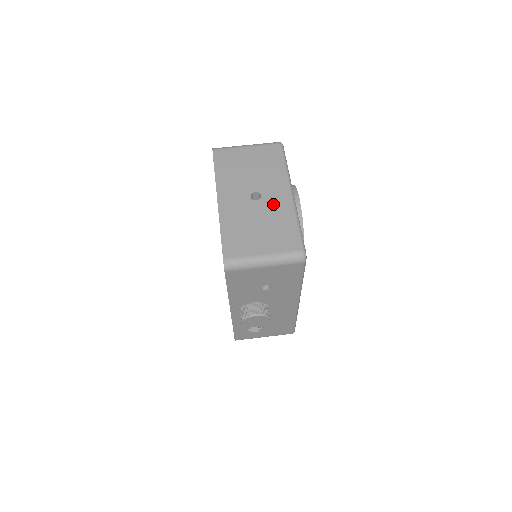
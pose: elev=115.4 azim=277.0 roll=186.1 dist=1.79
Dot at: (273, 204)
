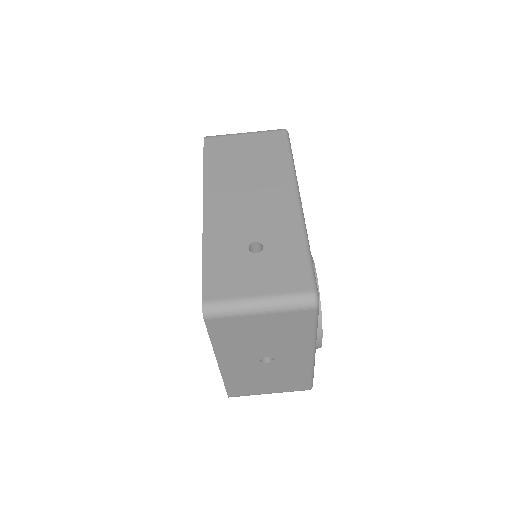
Dot at: (287, 365)
